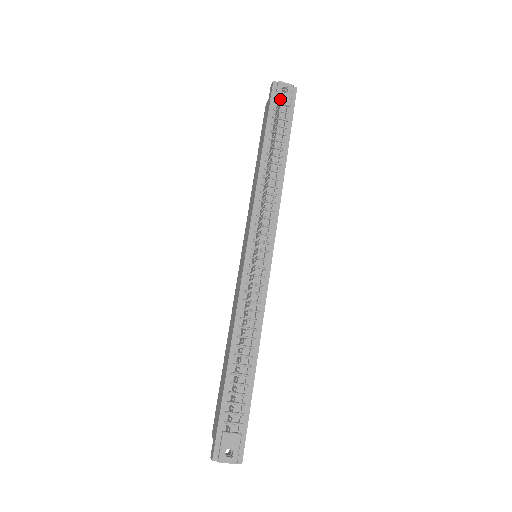
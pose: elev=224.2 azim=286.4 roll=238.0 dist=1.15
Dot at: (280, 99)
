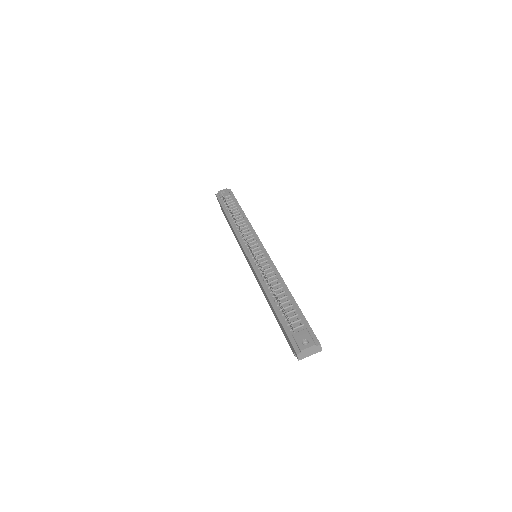
Dot at: (221, 193)
